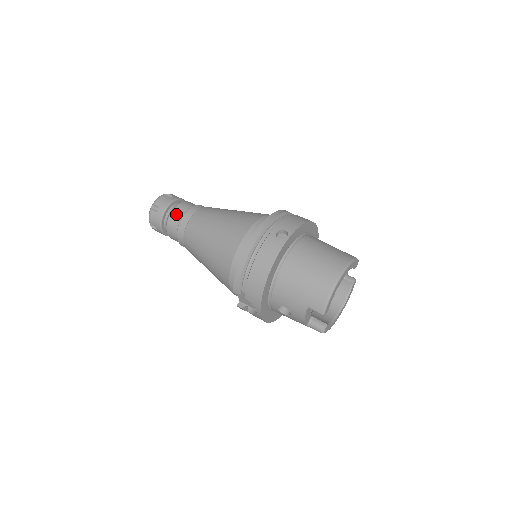
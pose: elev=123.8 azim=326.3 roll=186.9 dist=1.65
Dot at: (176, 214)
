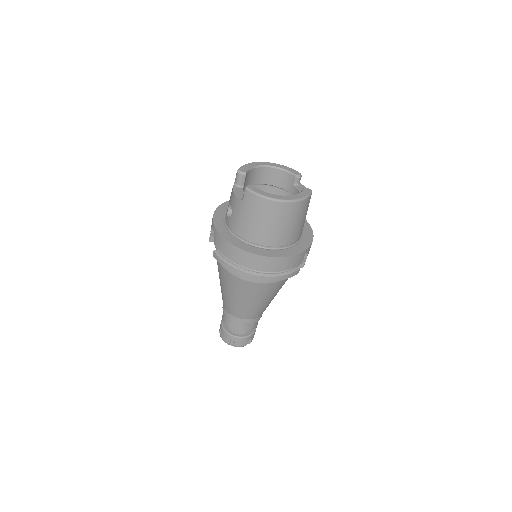
Dot at: occluded
